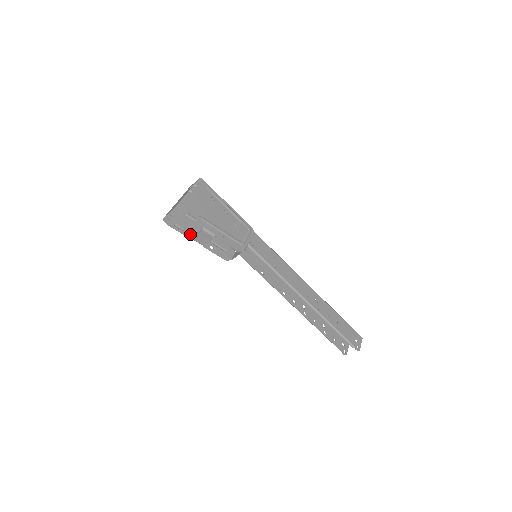
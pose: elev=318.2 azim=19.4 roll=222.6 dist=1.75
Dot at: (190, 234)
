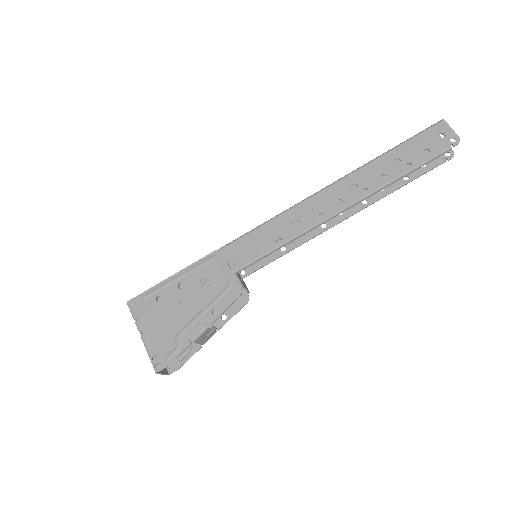
Dot at: occluded
